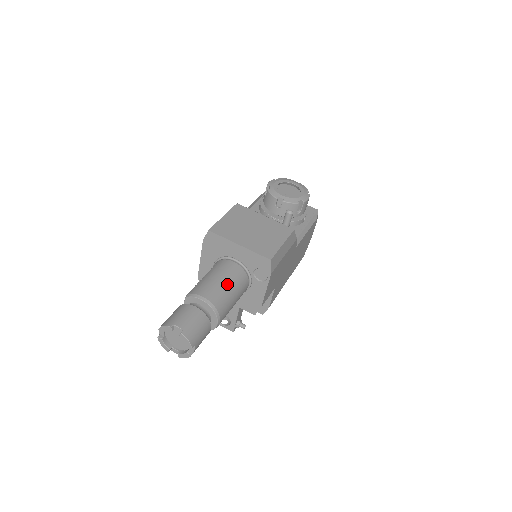
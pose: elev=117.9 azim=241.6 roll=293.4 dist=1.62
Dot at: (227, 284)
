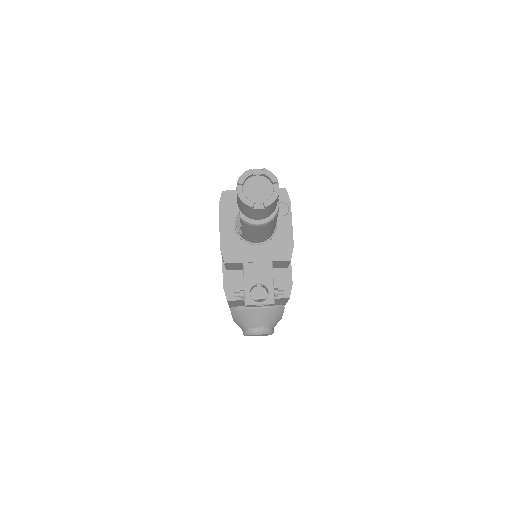
Dot at: occluded
